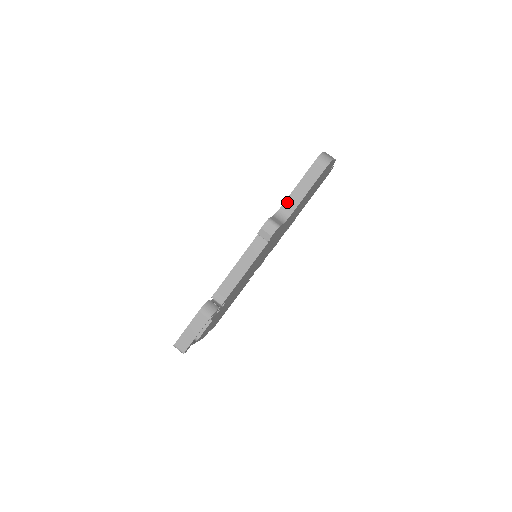
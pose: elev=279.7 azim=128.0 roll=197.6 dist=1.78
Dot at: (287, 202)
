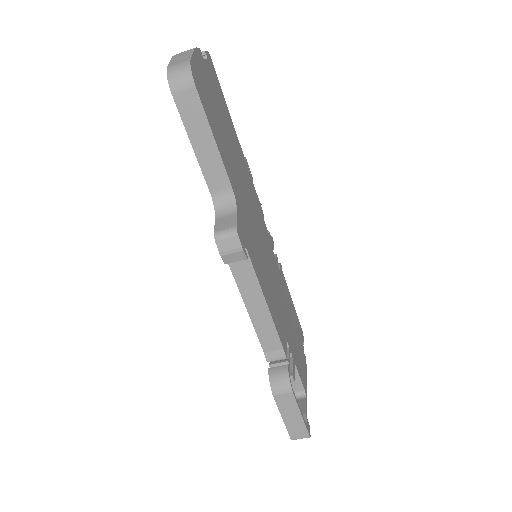
Dot at: (209, 181)
